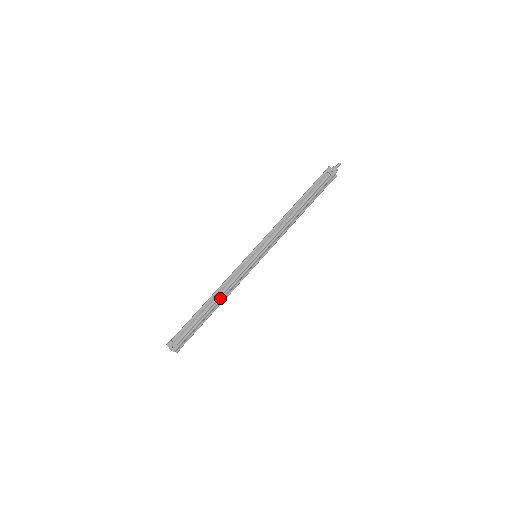
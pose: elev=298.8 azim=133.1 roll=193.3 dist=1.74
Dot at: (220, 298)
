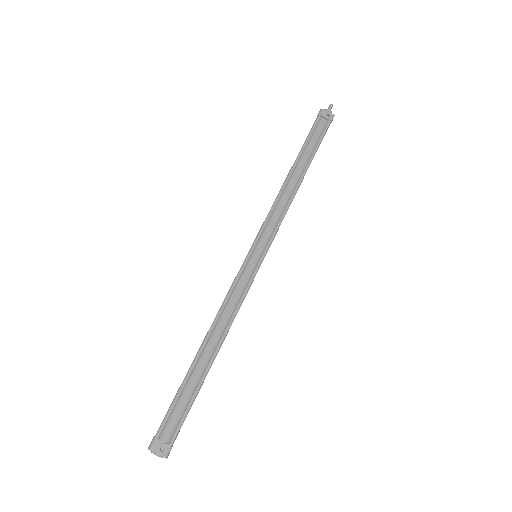
Dot at: (222, 338)
